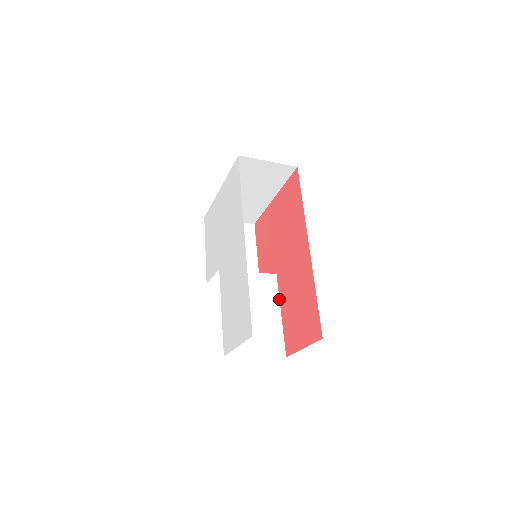
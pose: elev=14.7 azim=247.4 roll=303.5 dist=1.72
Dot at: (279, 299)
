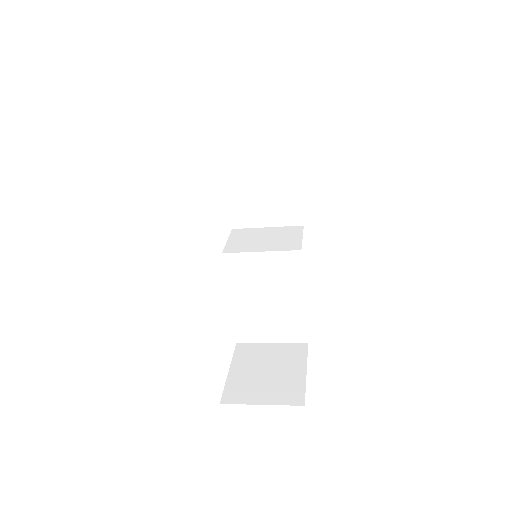
Dot at: (303, 282)
